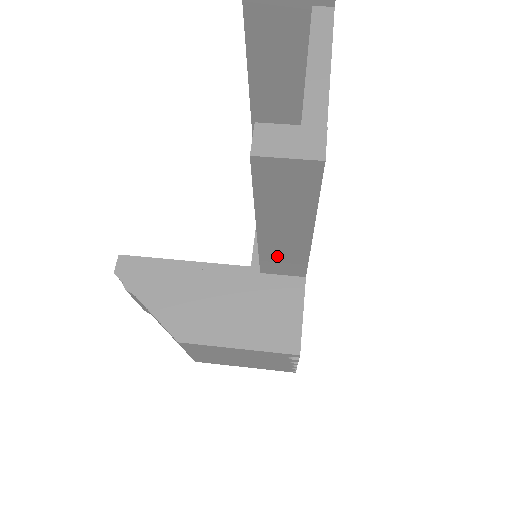
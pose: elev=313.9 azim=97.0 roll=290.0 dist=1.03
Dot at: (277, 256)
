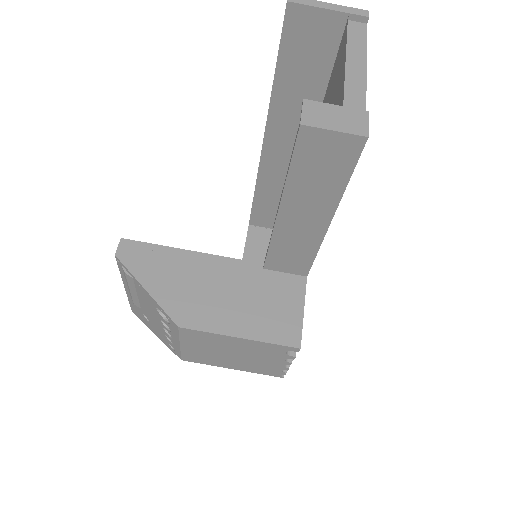
Dot at: (287, 248)
